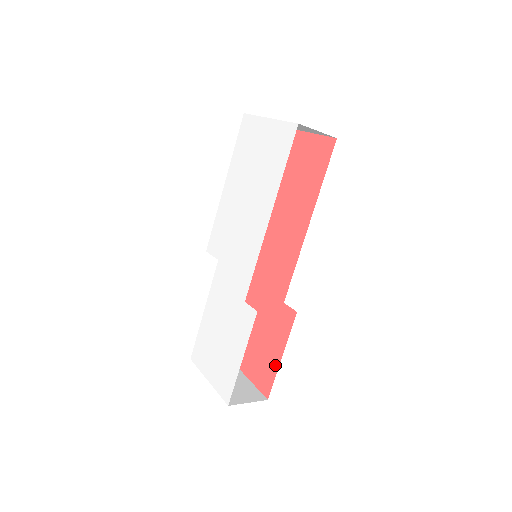
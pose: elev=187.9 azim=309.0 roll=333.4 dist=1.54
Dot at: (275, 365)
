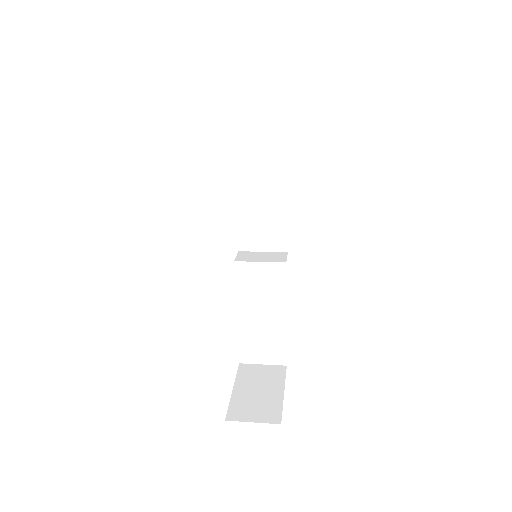
Dot at: occluded
